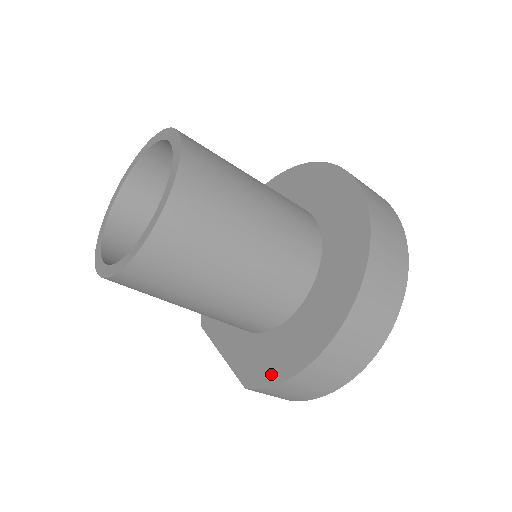
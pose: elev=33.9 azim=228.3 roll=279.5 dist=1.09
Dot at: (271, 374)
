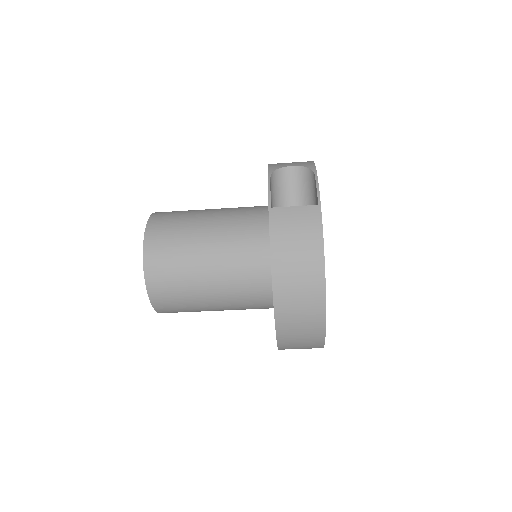
Dot at: occluded
